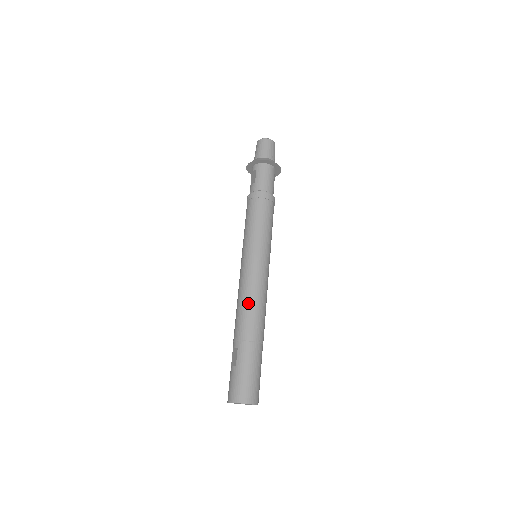
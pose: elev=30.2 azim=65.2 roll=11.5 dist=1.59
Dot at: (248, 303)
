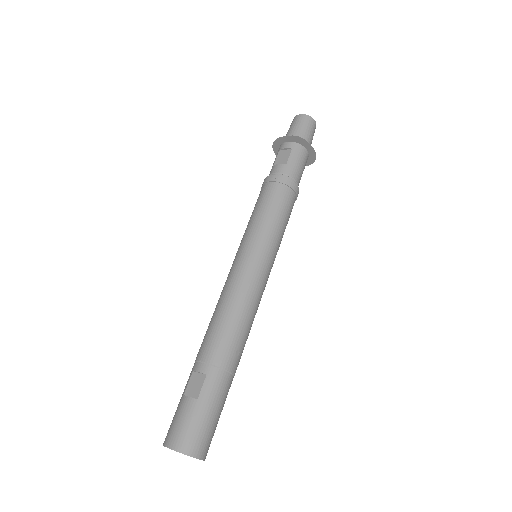
Dot at: (238, 317)
